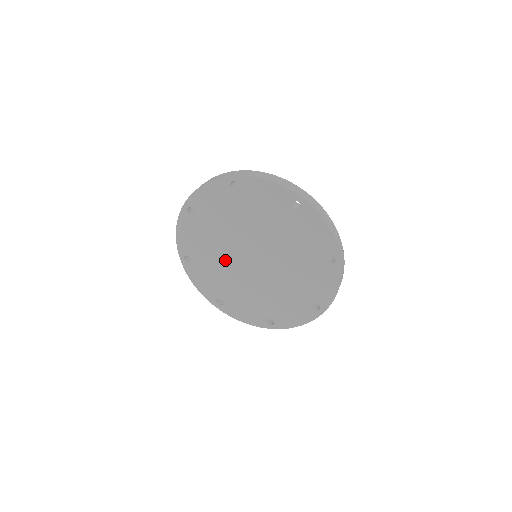
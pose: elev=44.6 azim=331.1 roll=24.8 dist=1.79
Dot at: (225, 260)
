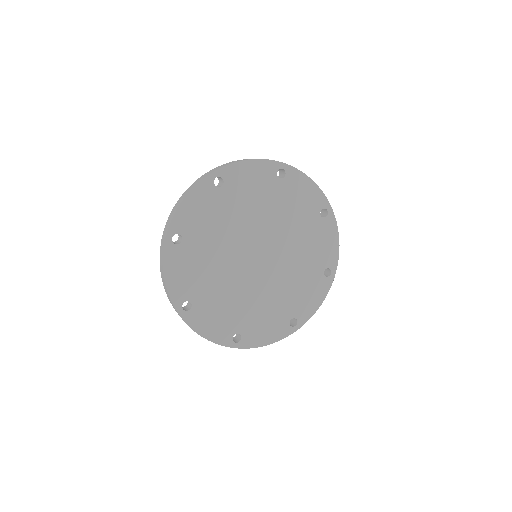
Dot at: (250, 292)
